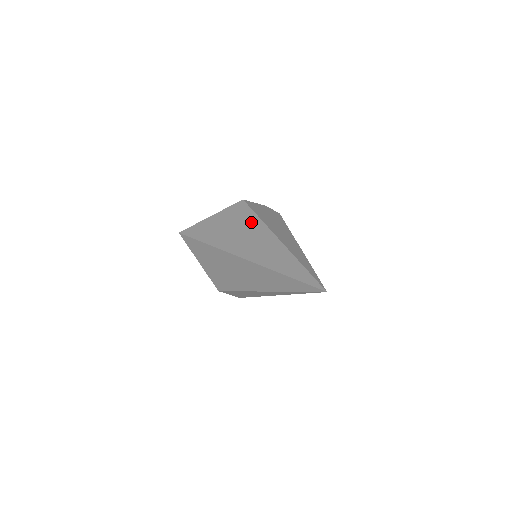
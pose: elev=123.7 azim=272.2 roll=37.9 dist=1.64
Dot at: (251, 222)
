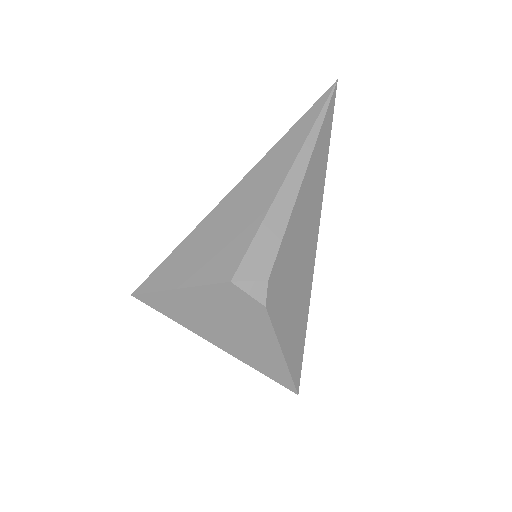
Dot at: occluded
